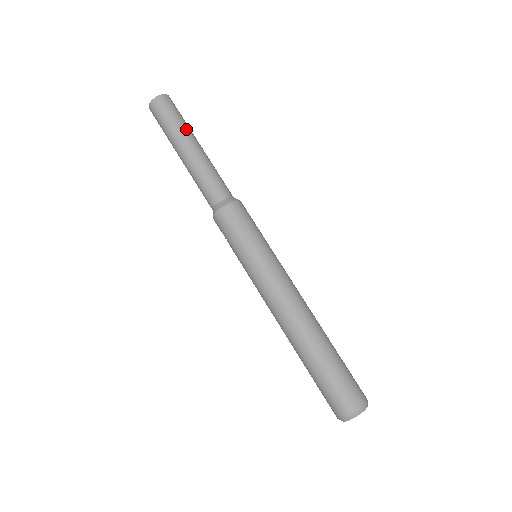
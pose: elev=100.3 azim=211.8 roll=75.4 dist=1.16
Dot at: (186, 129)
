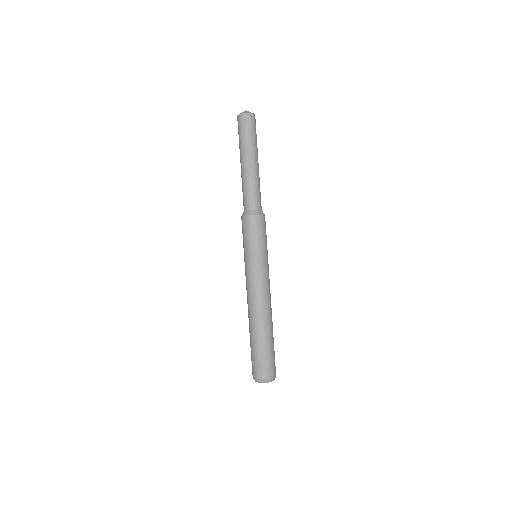
Dot at: (251, 147)
